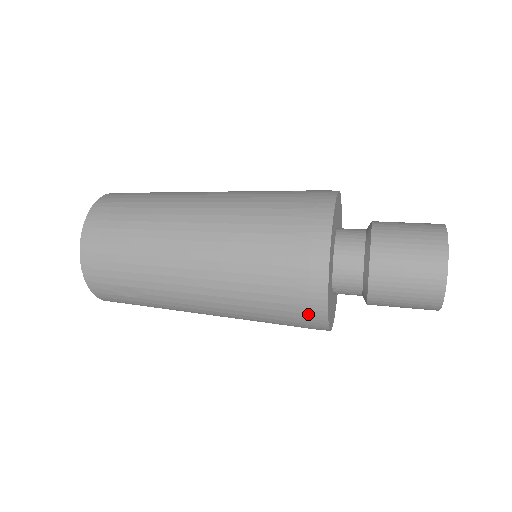
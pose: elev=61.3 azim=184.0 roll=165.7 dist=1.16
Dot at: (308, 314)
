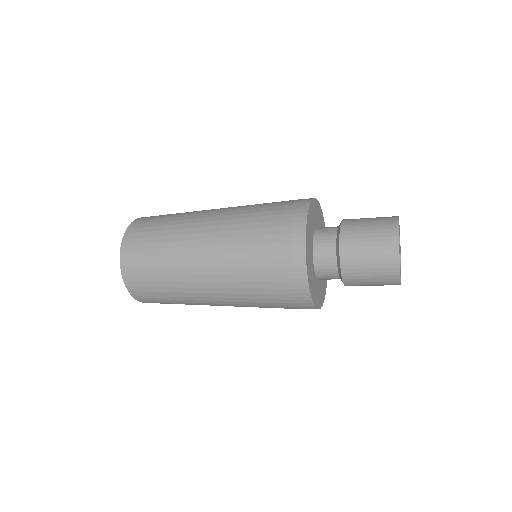
Dot at: (297, 300)
